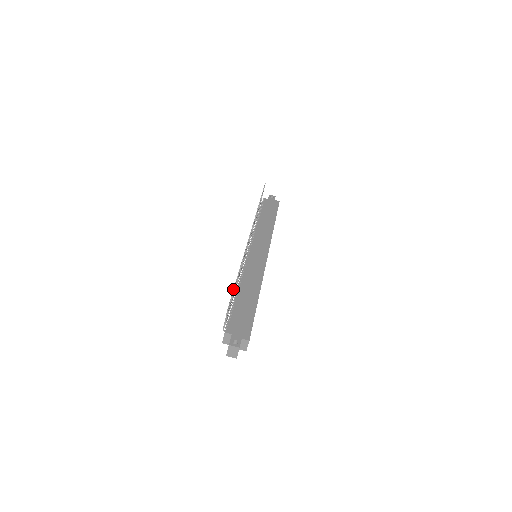
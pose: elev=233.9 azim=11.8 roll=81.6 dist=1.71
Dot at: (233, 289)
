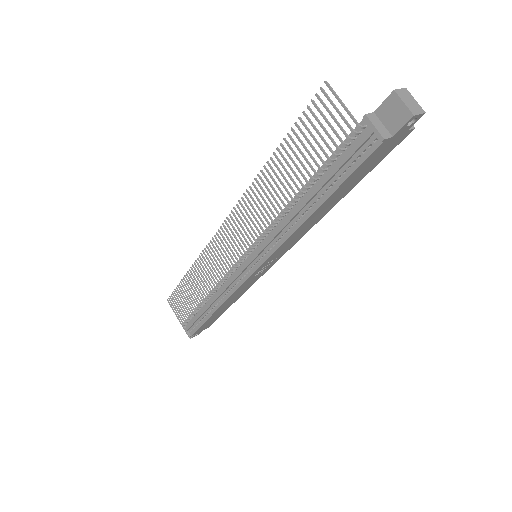
Dot at: (294, 123)
